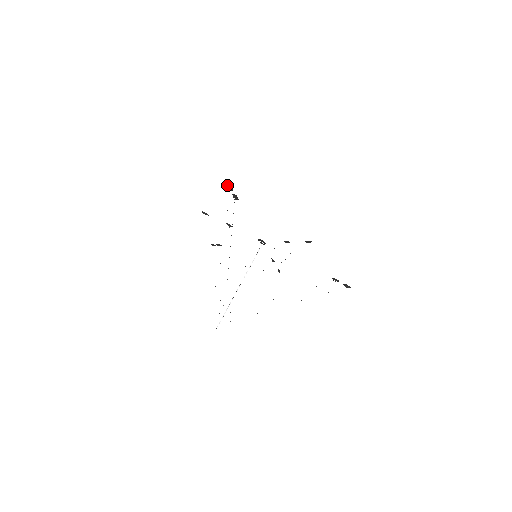
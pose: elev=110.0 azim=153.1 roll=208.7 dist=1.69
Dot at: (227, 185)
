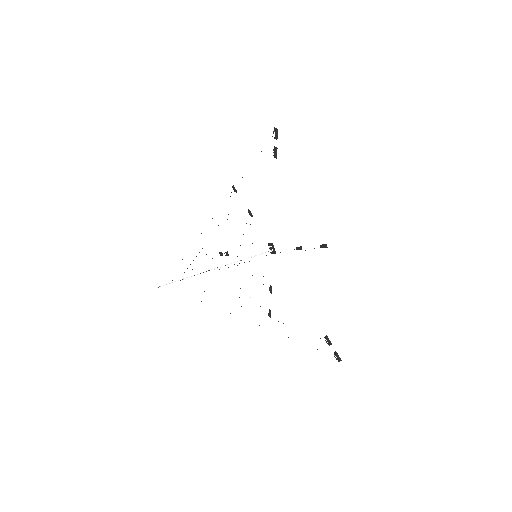
Dot at: (275, 128)
